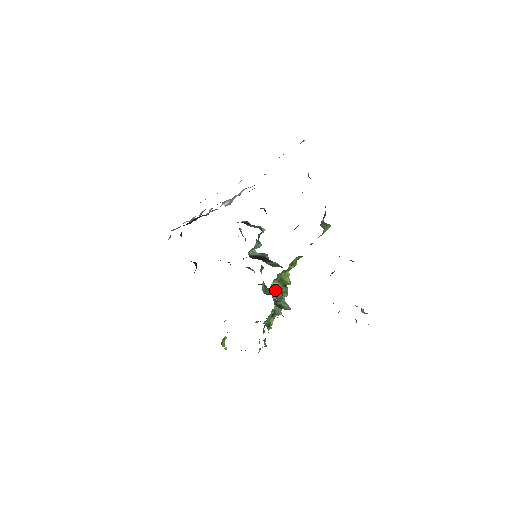
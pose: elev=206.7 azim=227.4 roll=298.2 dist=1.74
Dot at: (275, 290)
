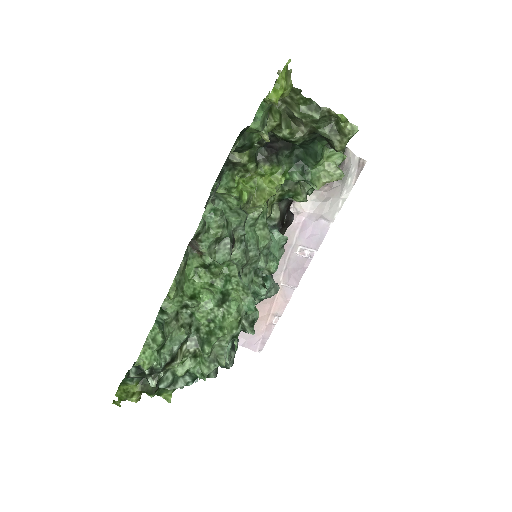
Dot at: occluded
